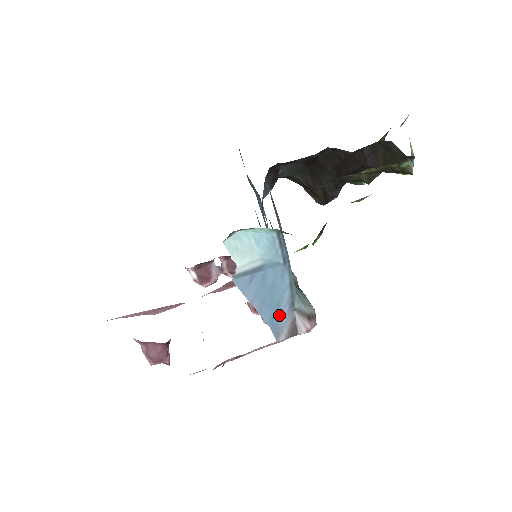
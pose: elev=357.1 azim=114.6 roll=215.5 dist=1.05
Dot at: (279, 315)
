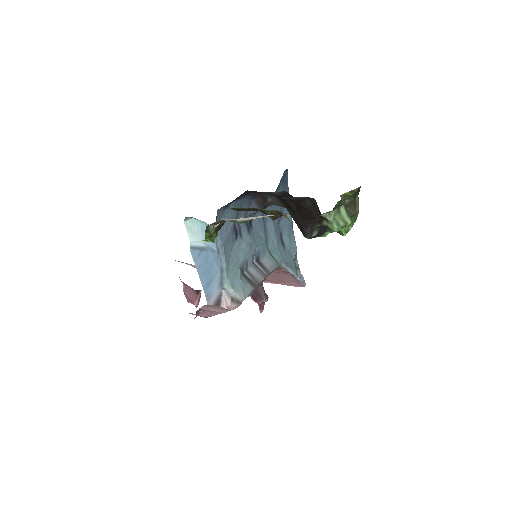
Dot at: (211, 286)
